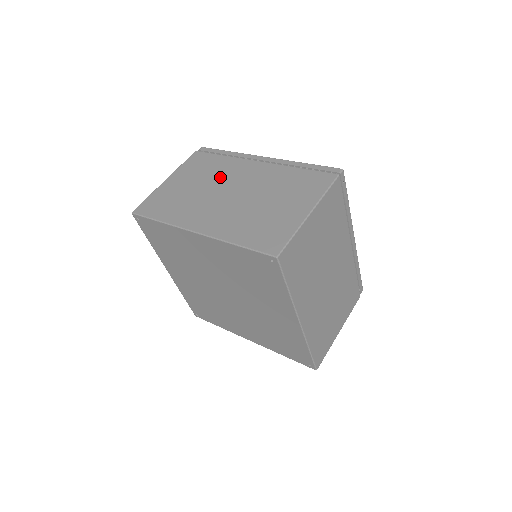
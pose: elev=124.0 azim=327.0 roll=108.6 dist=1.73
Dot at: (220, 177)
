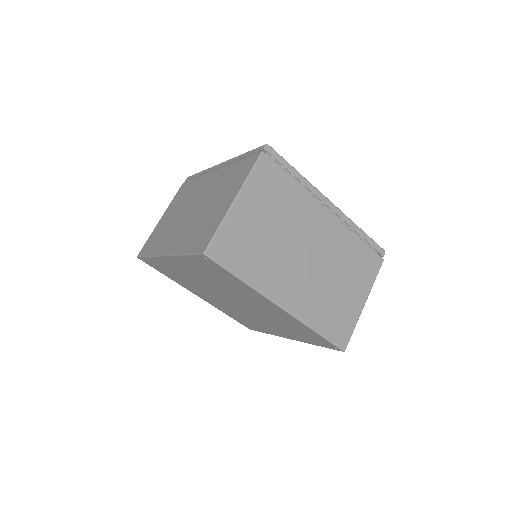
Dot at: (296, 223)
